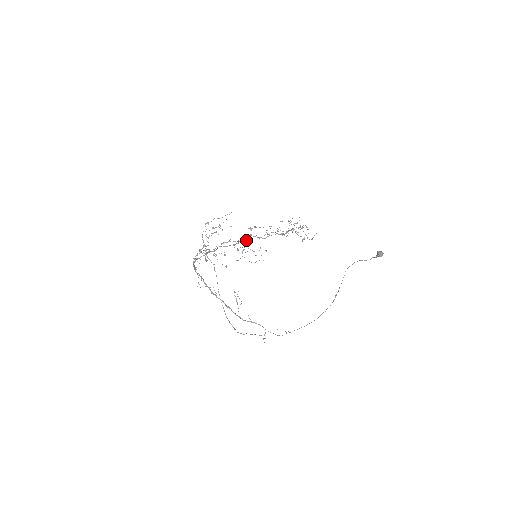
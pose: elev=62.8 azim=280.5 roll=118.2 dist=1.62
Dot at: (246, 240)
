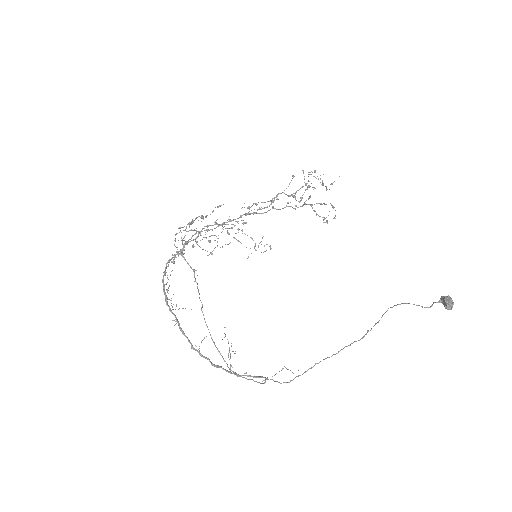
Dot at: (241, 215)
